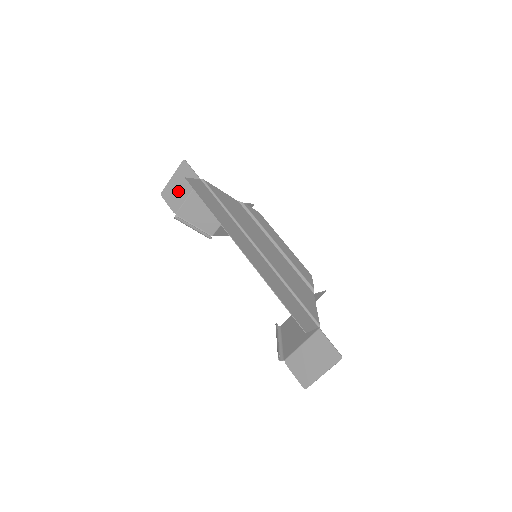
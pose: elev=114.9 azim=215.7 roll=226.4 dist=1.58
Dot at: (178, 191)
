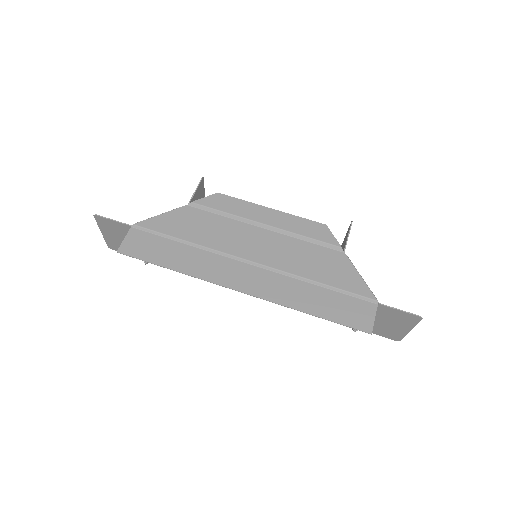
Dot at: occluded
